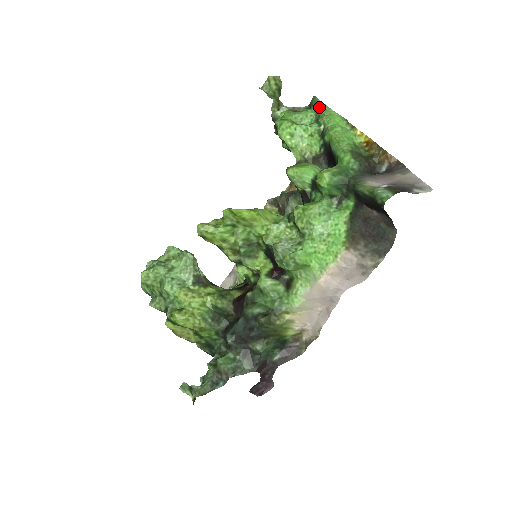
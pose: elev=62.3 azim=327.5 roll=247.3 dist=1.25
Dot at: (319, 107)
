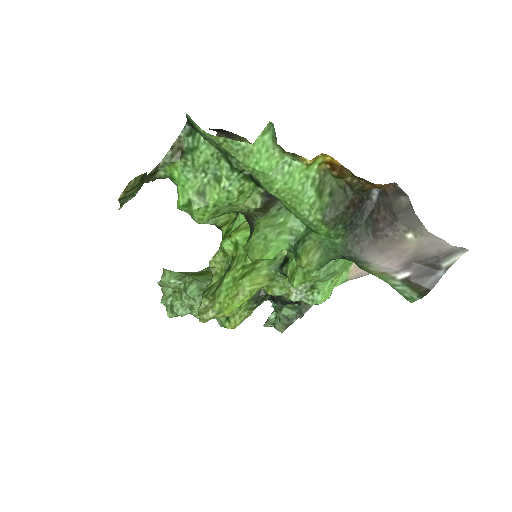
Dot at: (216, 144)
